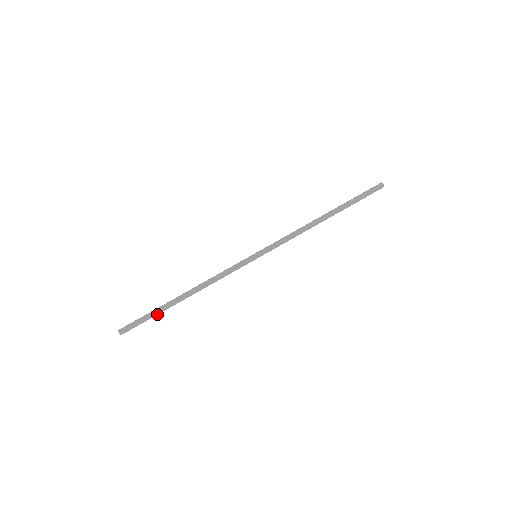
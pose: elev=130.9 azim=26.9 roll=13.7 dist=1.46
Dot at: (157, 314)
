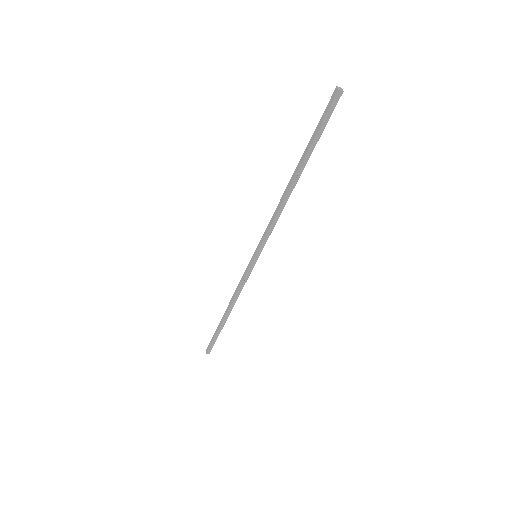
Dot at: (219, 333)
